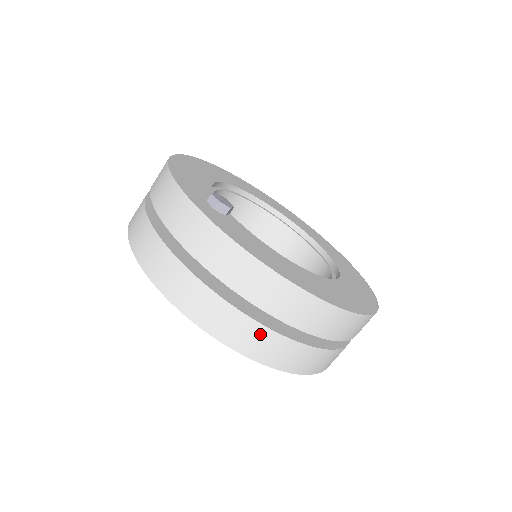
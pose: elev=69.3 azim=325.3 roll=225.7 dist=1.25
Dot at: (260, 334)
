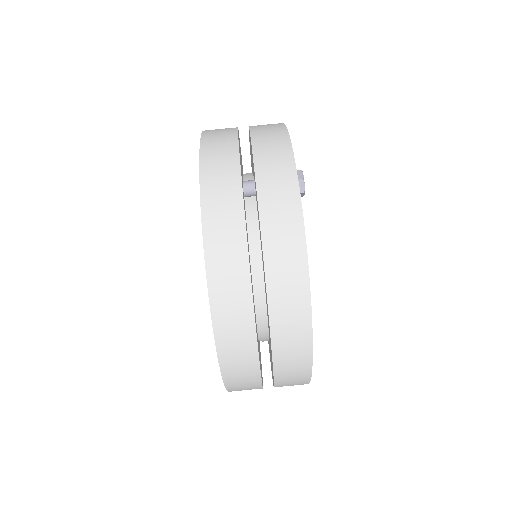
Dot at: (241, 296)
